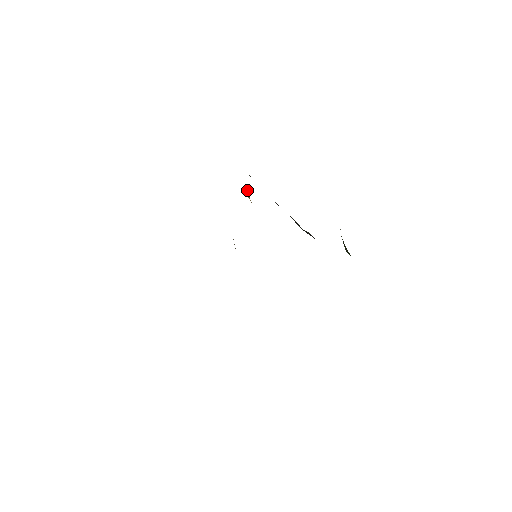
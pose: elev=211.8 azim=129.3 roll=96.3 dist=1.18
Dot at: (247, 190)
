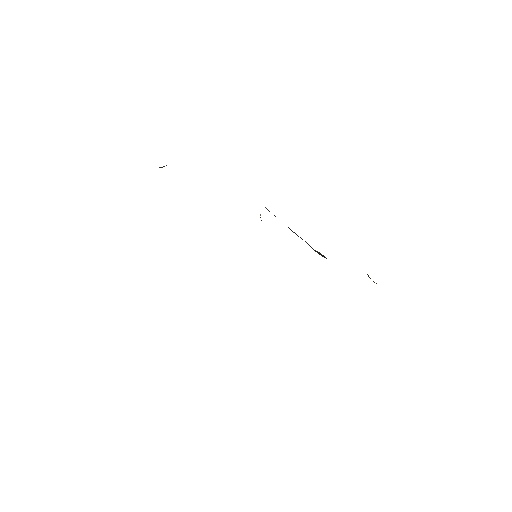
Dot at: (260, 215)
